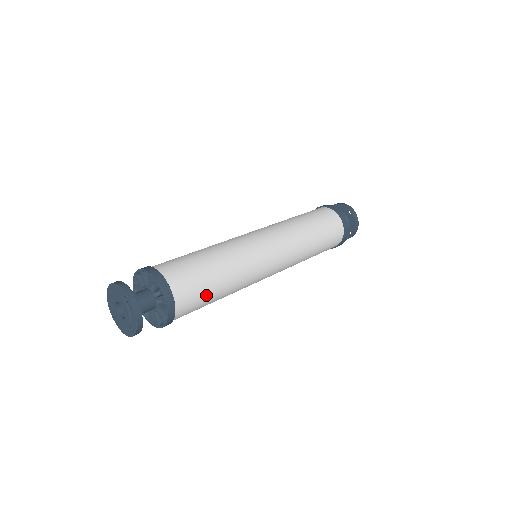
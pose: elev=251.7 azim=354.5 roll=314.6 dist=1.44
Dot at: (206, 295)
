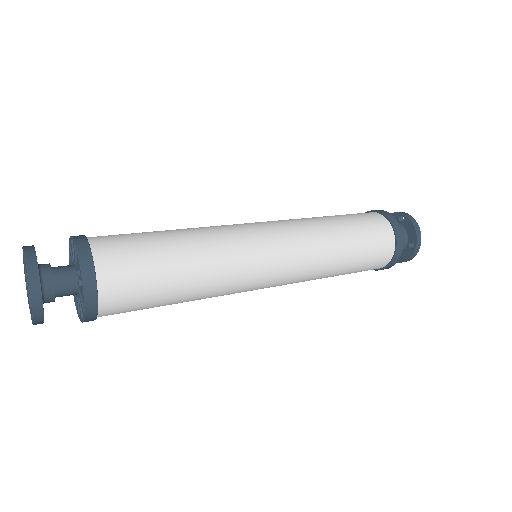
Dot at: (148, 308)
